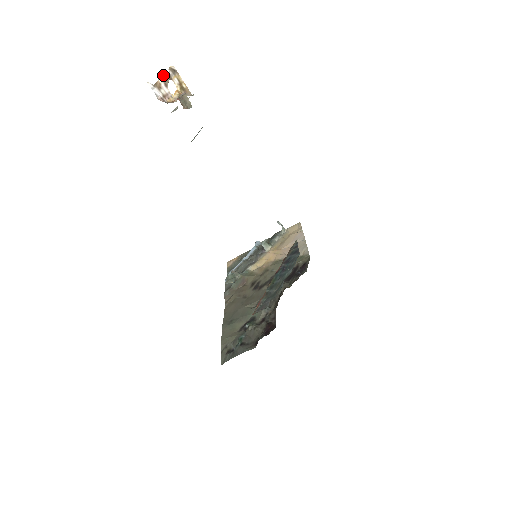
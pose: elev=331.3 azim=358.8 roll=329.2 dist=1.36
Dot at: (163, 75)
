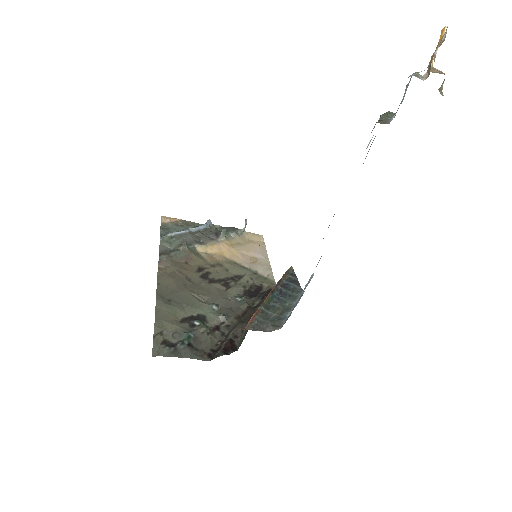
Dot at: (445, 32)
